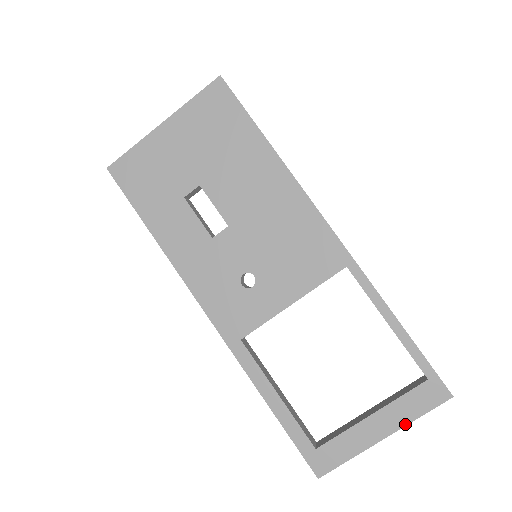
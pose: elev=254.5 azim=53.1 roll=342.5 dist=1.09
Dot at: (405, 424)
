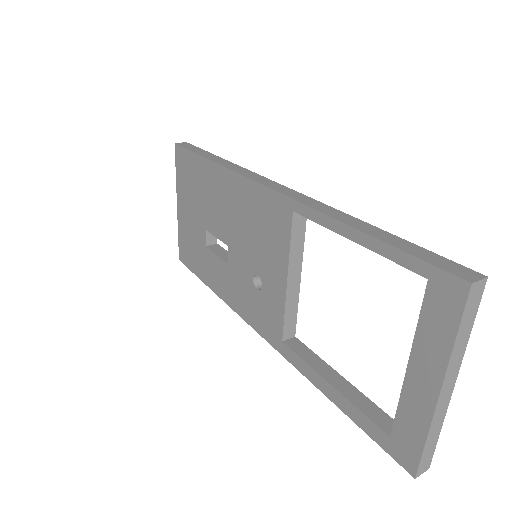
Dot at: (446, 359)
